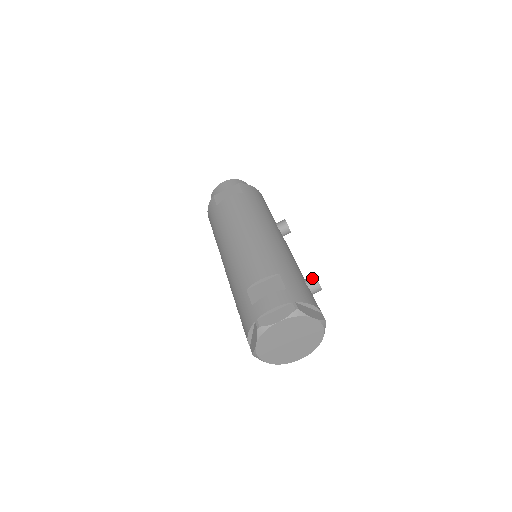
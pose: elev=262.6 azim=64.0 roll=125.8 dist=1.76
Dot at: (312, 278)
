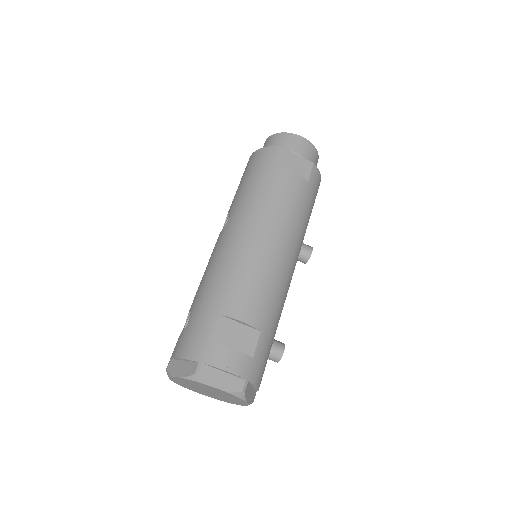
Dot at: (280, 349)
